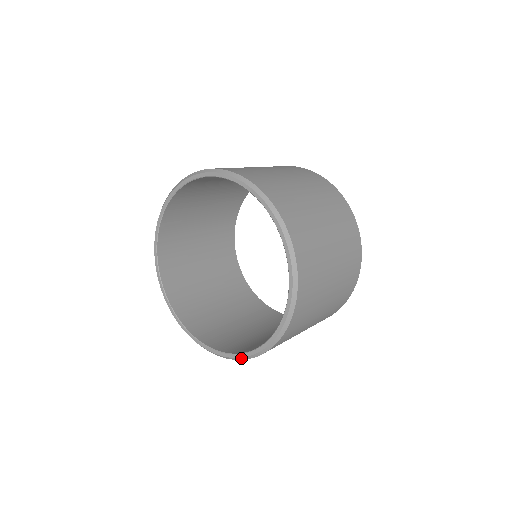
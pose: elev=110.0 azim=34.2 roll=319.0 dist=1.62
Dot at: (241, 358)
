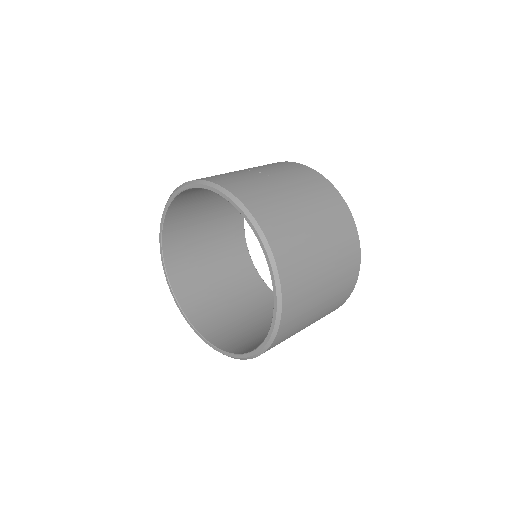
Dot at: occluded
